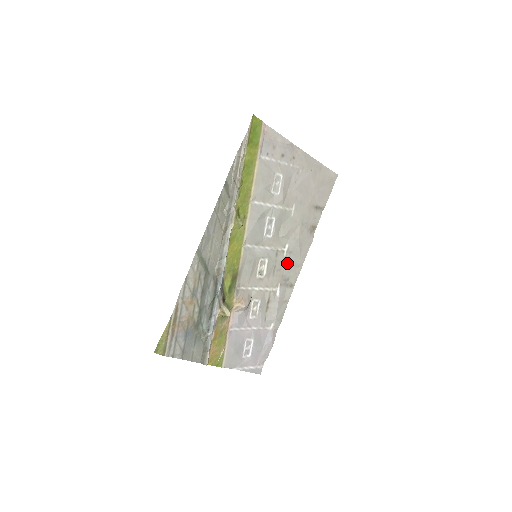
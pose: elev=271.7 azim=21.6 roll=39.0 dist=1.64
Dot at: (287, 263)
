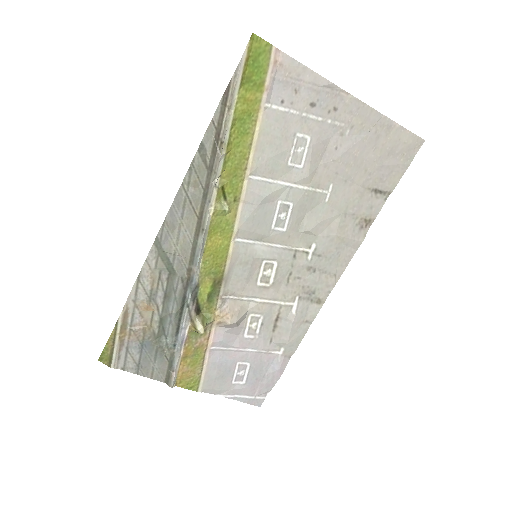
Dot at: (313, 270)
